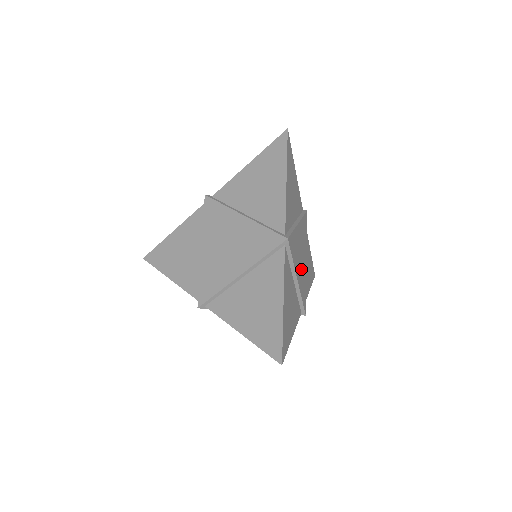
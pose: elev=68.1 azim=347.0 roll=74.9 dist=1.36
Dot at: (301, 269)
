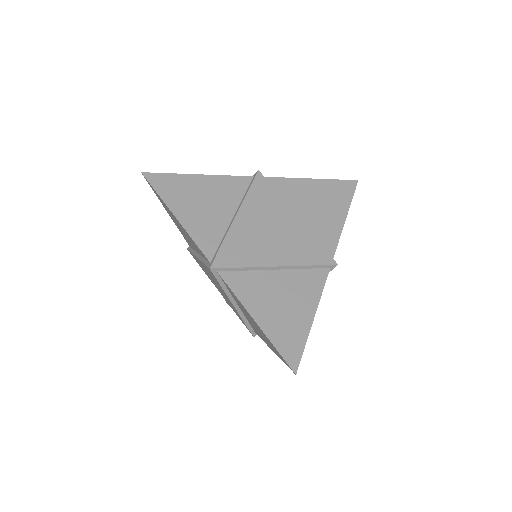
Dot at: occluded
